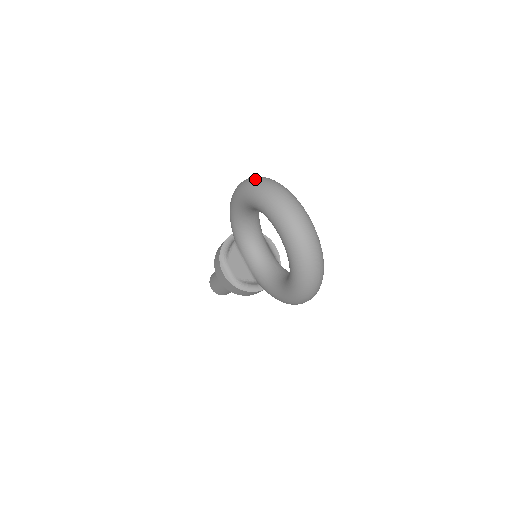
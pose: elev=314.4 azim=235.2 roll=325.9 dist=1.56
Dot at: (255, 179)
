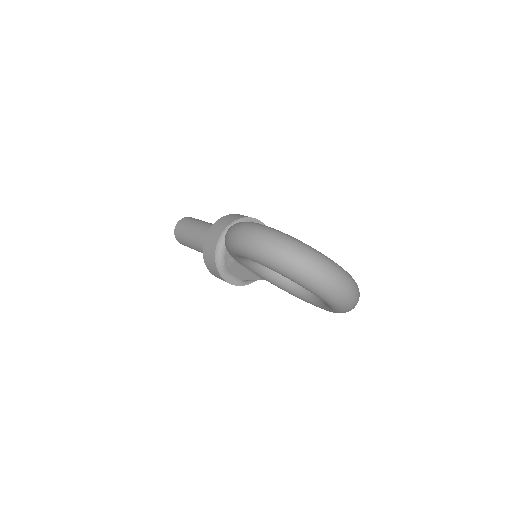
Dot at: (274, 250)
